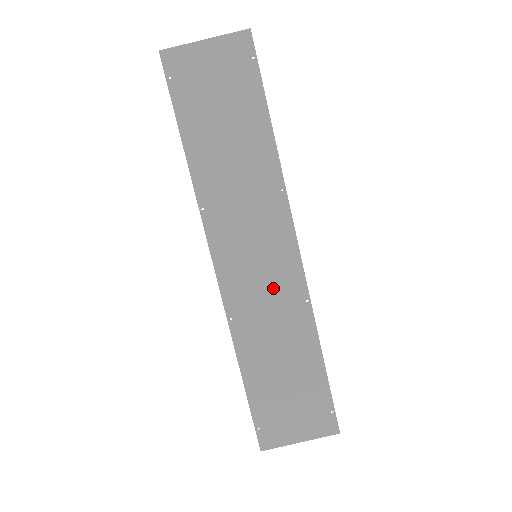
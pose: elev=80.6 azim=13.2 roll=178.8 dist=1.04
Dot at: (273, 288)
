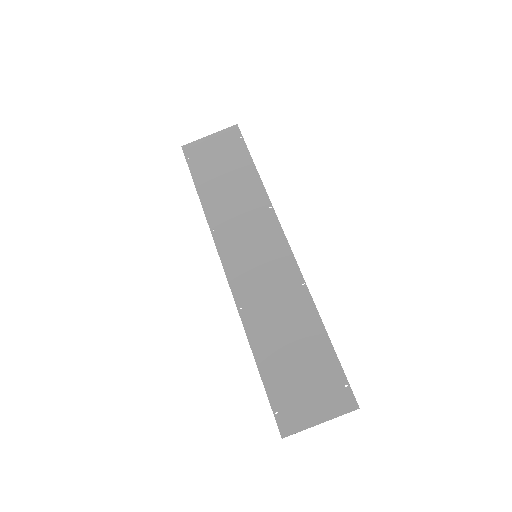
Dot at: (273, 278)
